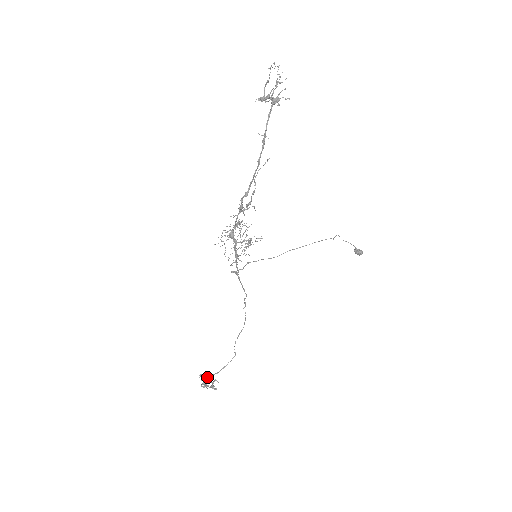
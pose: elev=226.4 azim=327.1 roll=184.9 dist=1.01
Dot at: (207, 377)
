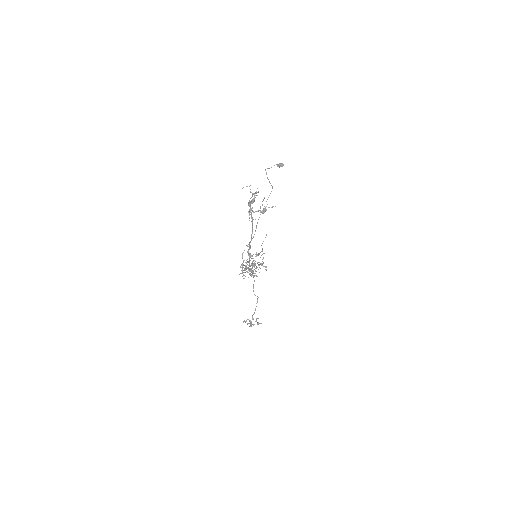
Dot at: (250, 321)
